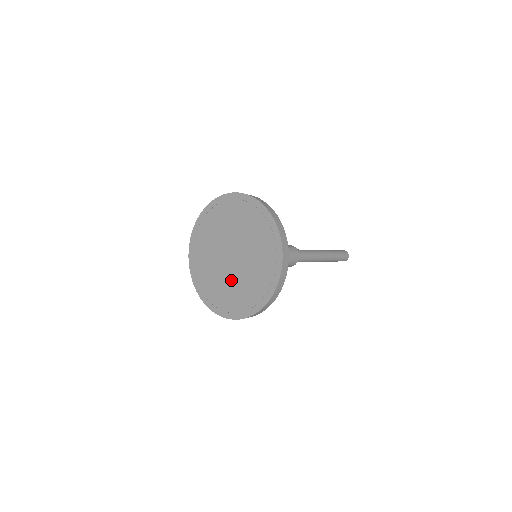
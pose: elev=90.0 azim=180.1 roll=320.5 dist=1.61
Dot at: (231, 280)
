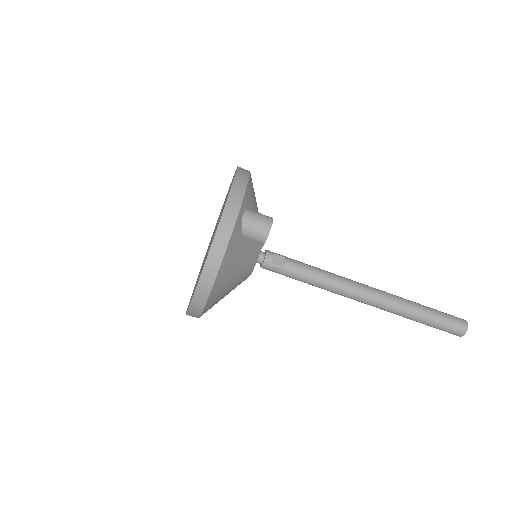
Dot at: (202, 266)
